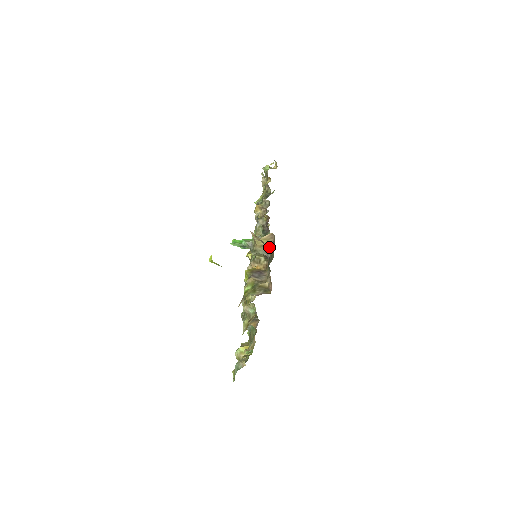
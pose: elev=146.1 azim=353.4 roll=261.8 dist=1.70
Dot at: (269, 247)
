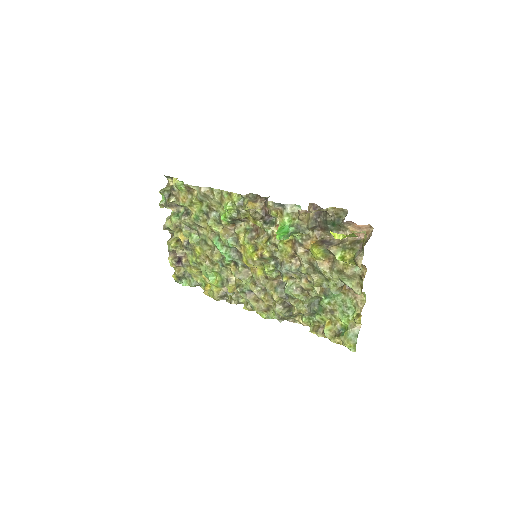
Dot at: (328, 211)
